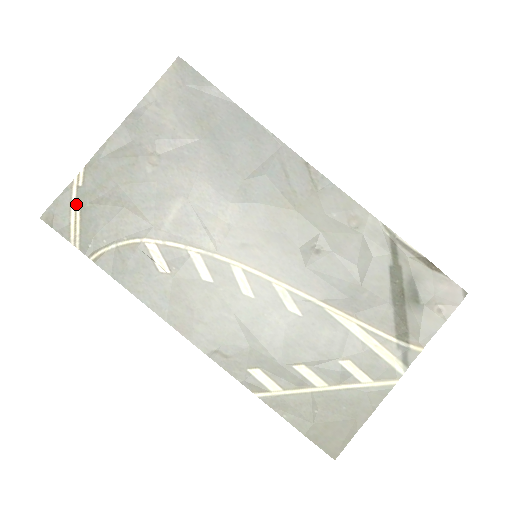
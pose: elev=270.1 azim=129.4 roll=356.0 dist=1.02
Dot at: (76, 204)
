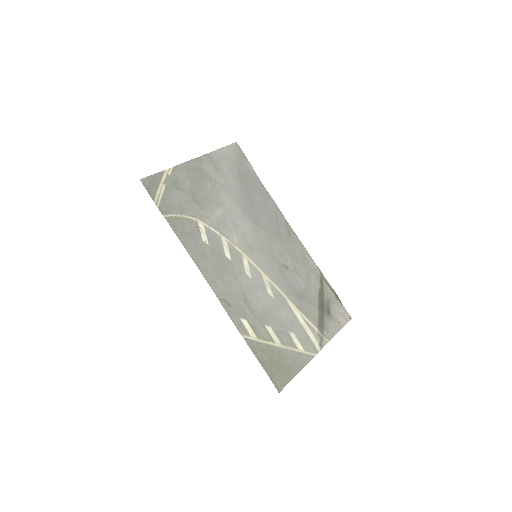
Dot at: (163, 183)
